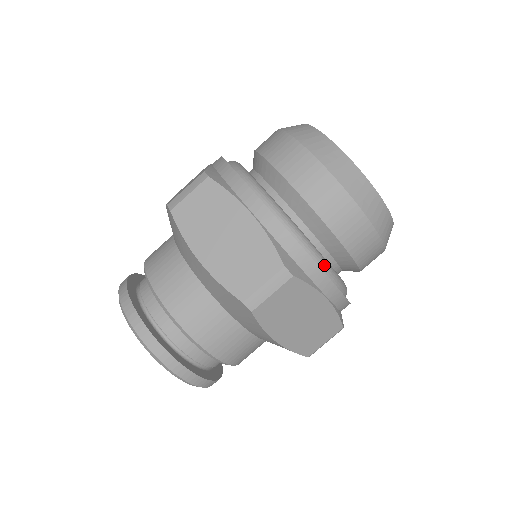
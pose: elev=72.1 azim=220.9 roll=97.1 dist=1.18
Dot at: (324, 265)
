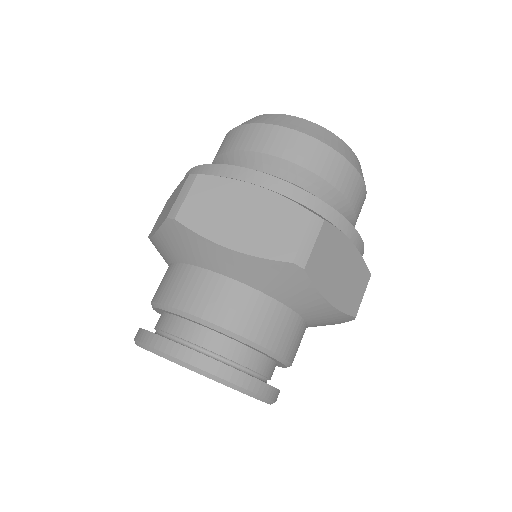
Dot at: occluded
